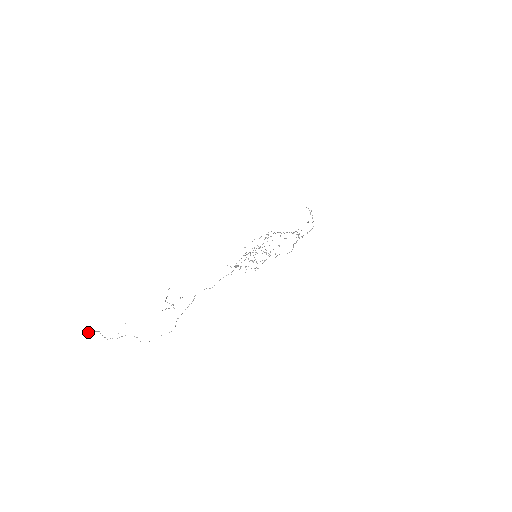
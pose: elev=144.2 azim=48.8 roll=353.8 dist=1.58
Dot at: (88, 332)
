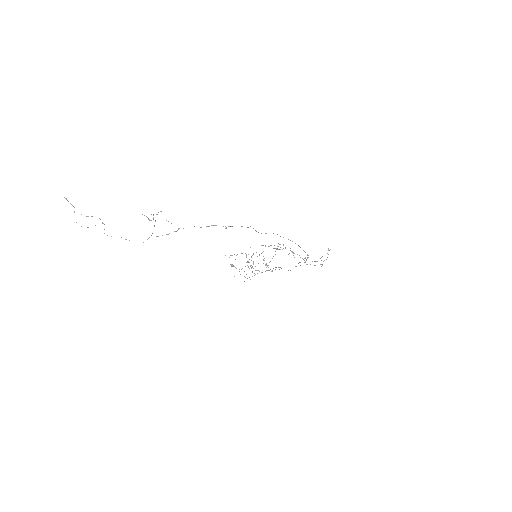
Dot at: occluded
